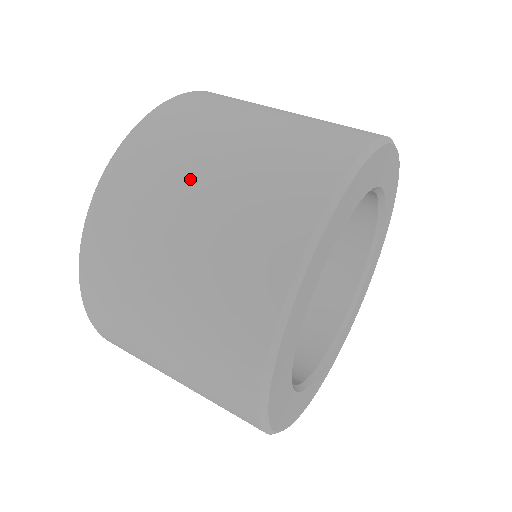
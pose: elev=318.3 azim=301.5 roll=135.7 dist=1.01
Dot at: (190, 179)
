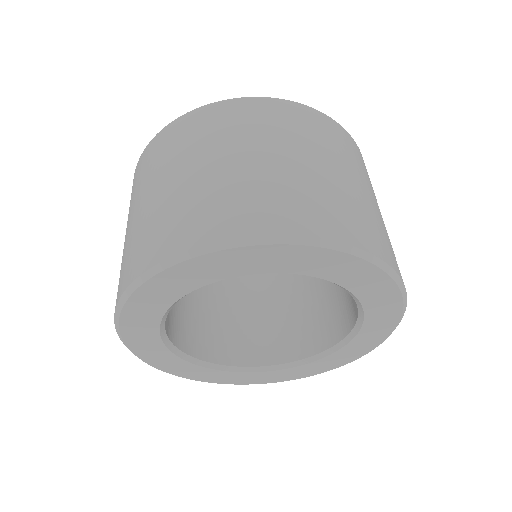
Dot at: (186, 162)
